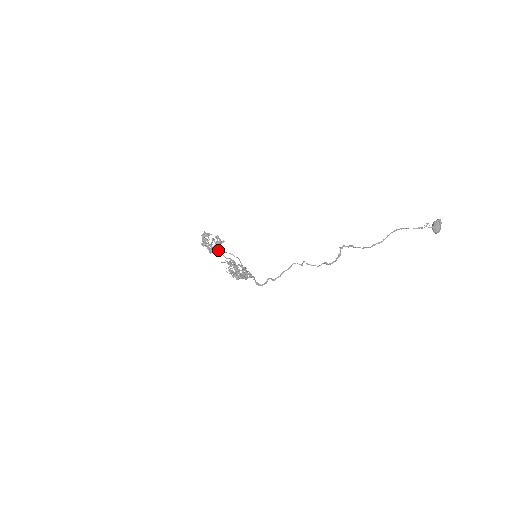
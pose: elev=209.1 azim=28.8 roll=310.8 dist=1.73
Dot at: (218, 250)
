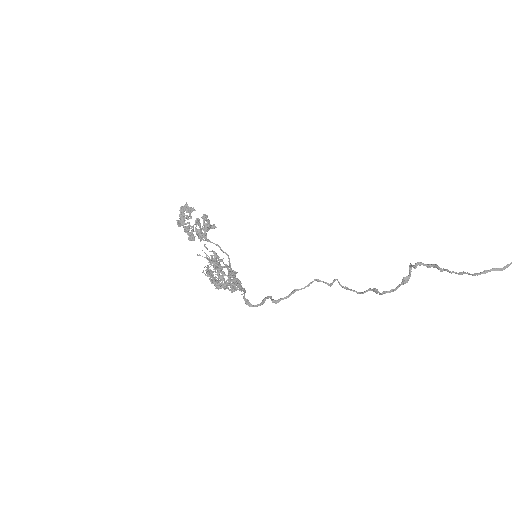
Dot at: occluded
